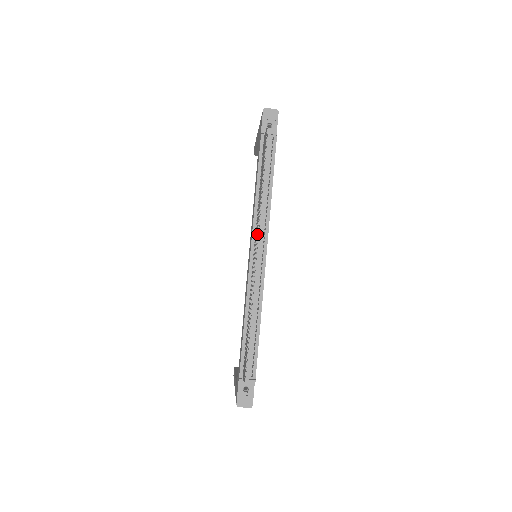
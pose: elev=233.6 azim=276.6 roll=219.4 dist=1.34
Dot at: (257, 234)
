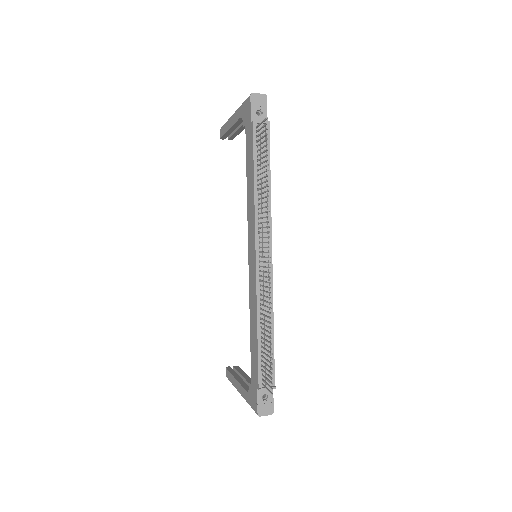
Dot at: (269, 237)
